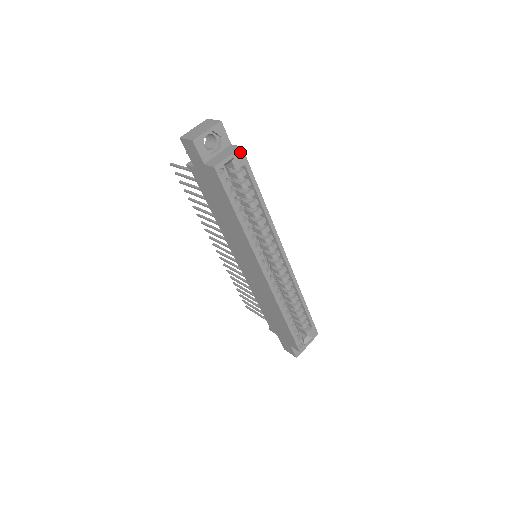
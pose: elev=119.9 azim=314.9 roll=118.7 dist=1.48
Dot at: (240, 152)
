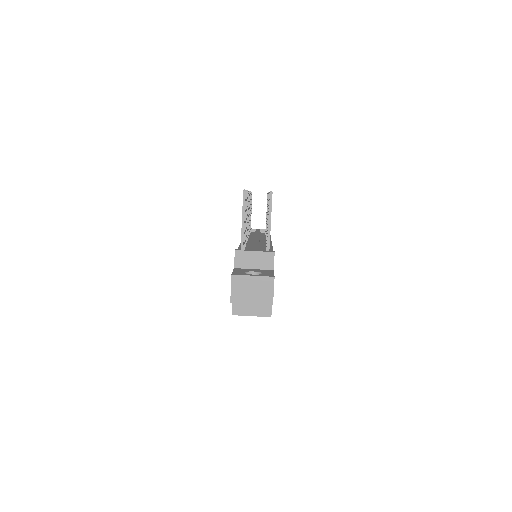
Dot at: (267, 316)
